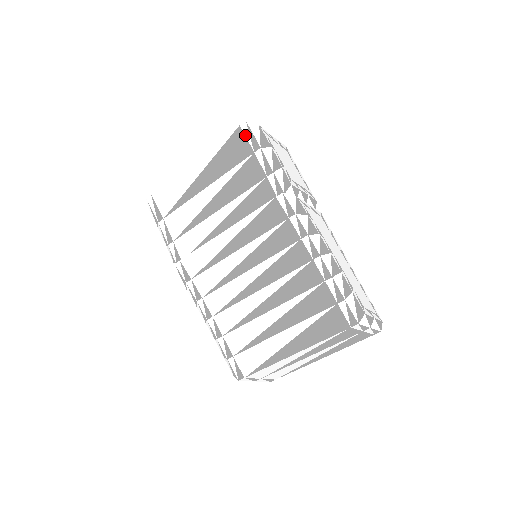
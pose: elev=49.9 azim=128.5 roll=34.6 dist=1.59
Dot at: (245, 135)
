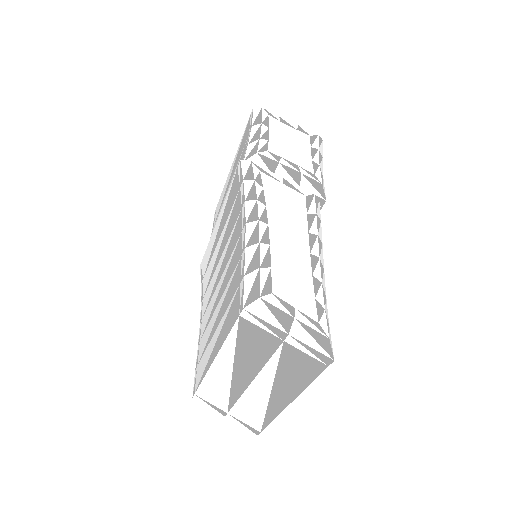
Dot at: (250, 120)
